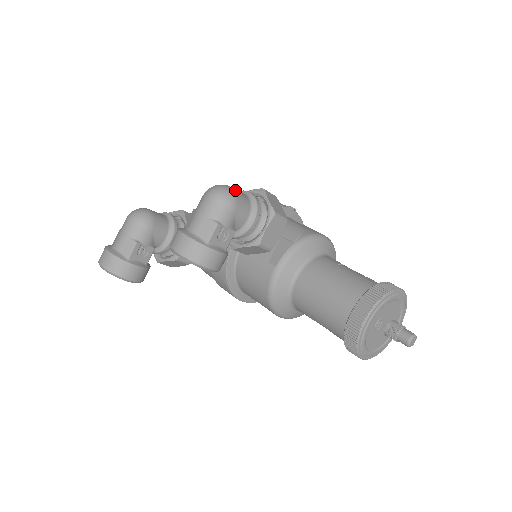
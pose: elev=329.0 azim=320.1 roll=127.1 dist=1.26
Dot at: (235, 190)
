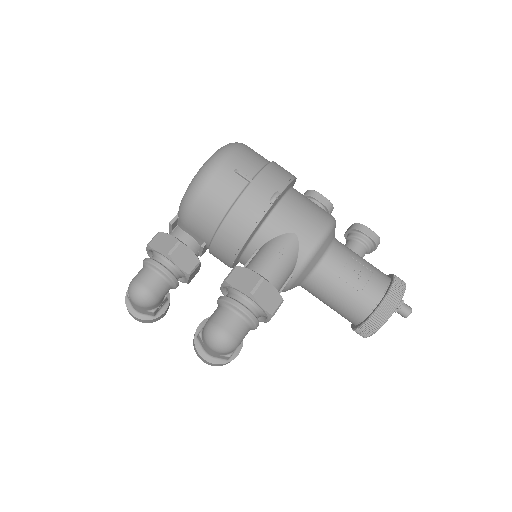
Dot at: (231, 334)
